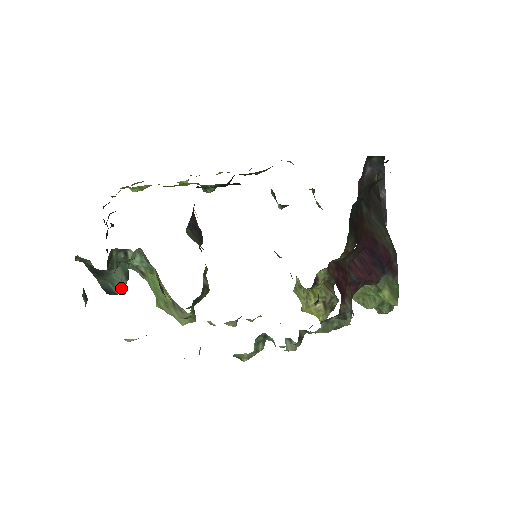
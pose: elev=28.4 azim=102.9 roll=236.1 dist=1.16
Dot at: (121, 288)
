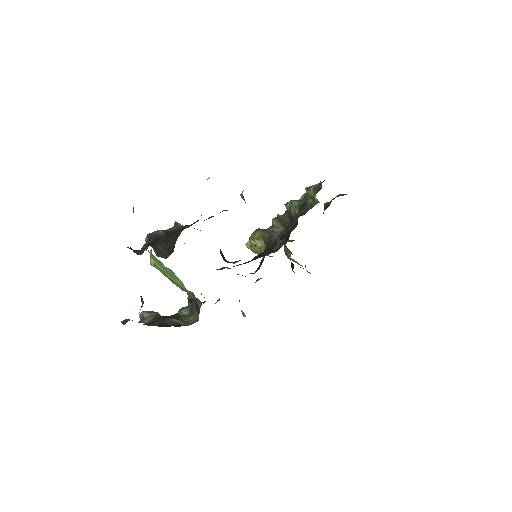
Dot at: occluded
